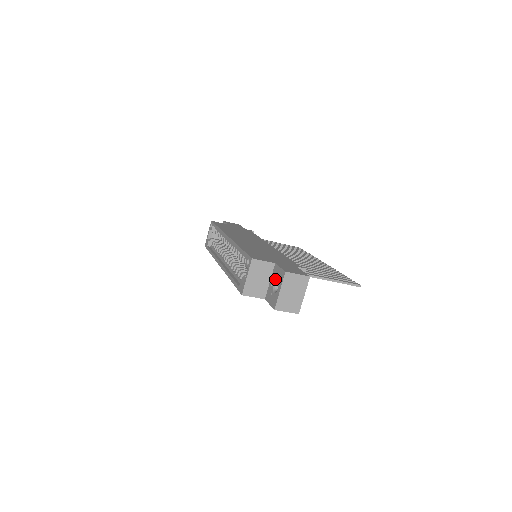
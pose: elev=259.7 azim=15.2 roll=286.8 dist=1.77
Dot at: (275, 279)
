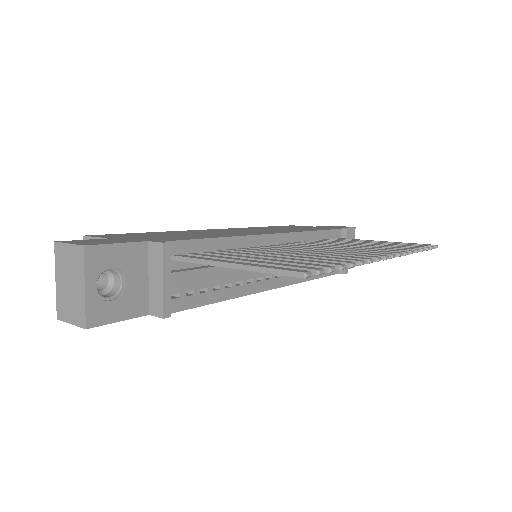
Dot at: occluded
